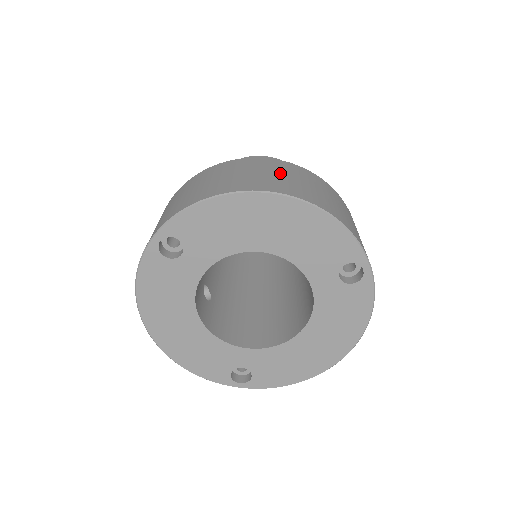
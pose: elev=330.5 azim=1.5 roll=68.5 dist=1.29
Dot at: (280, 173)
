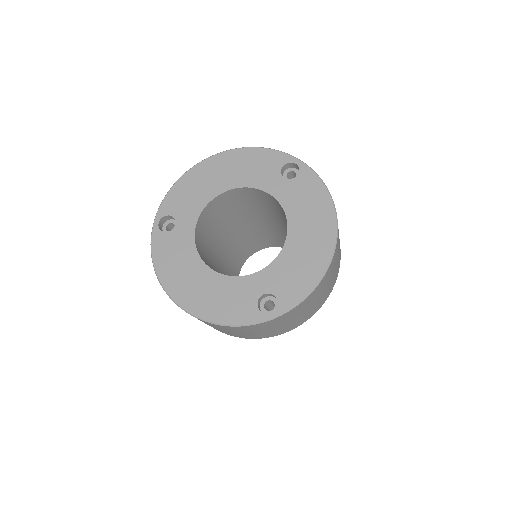
Dot at: occluded
